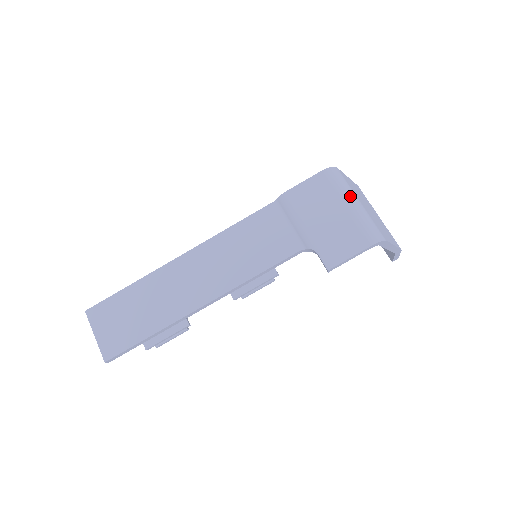
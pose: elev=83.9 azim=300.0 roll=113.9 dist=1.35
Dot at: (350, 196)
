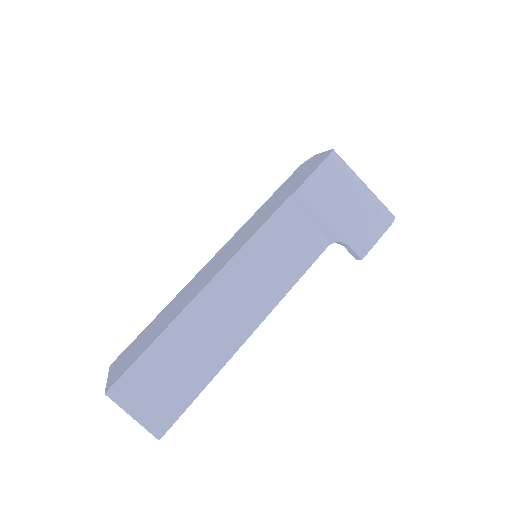
Dot at: (358, 179)
